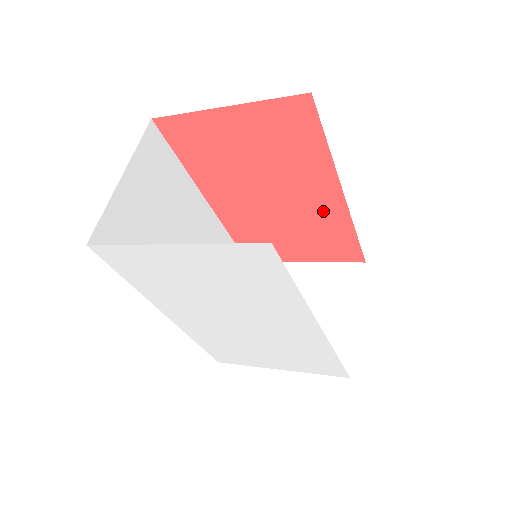
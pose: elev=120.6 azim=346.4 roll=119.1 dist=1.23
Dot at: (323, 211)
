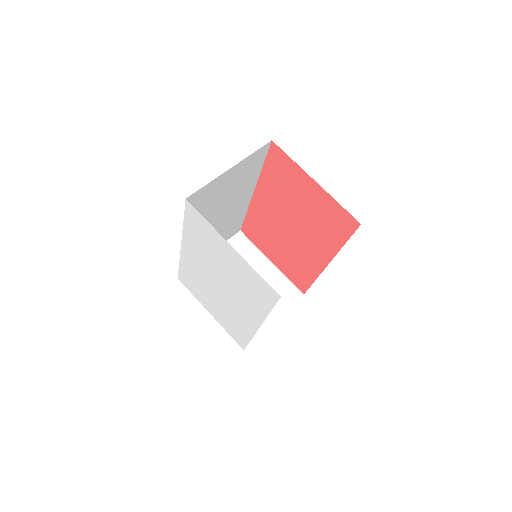
Dot at: (310, 259)
